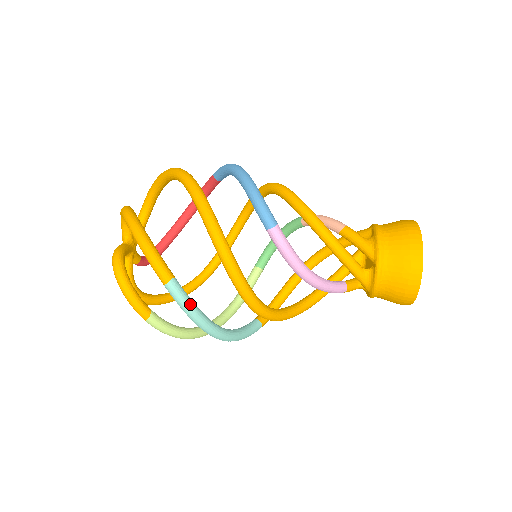
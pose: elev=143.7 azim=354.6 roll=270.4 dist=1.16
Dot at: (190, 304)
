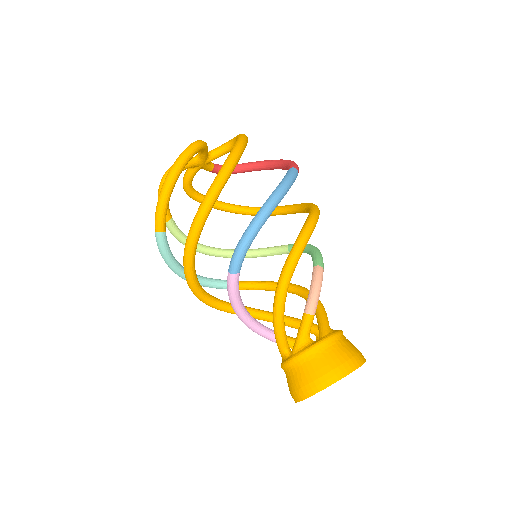
Dot at: (164, 253)
